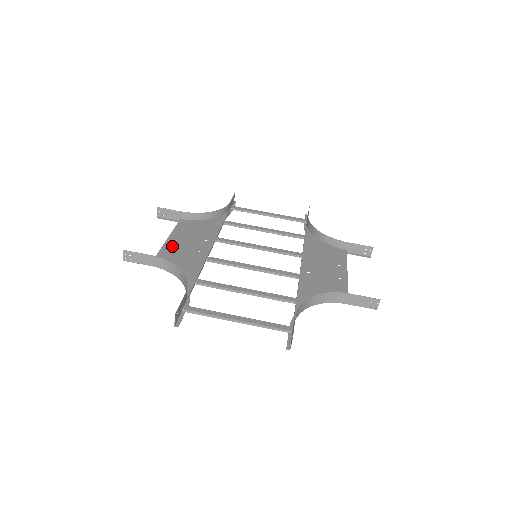
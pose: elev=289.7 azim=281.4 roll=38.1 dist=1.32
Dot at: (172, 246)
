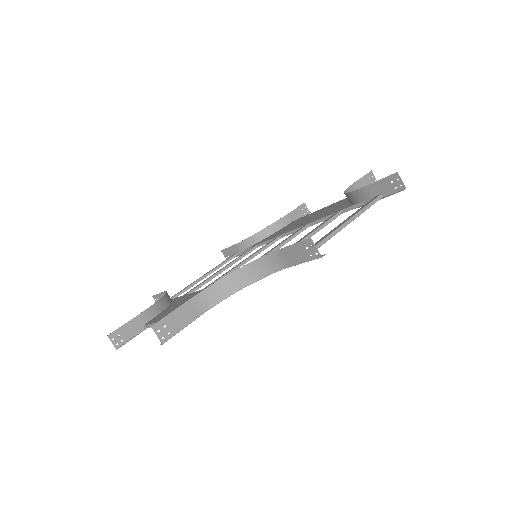
Dot at: occluded
